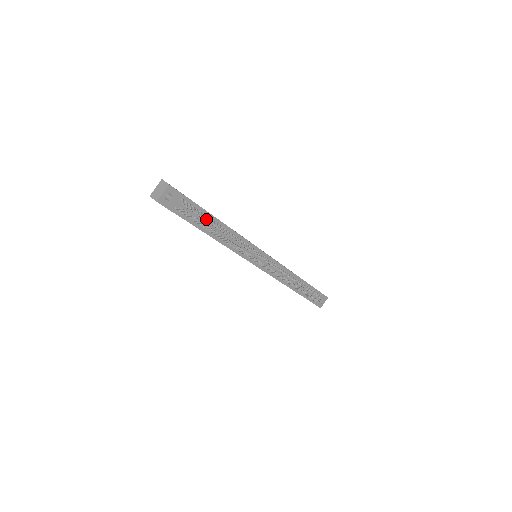
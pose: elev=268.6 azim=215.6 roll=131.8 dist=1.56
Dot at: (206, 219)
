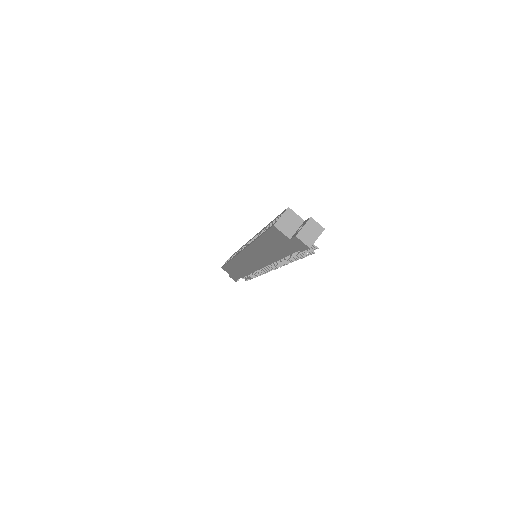
Dot at: occluded
